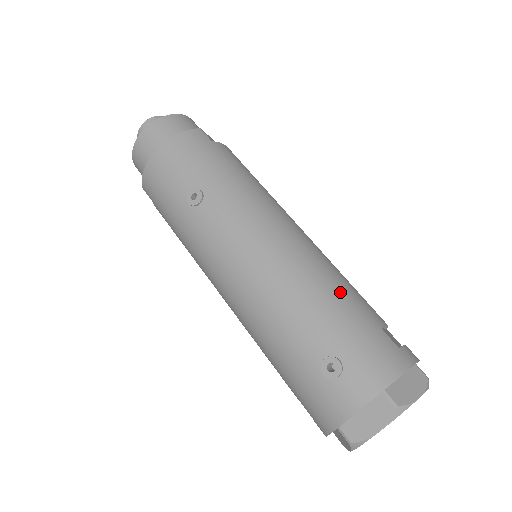
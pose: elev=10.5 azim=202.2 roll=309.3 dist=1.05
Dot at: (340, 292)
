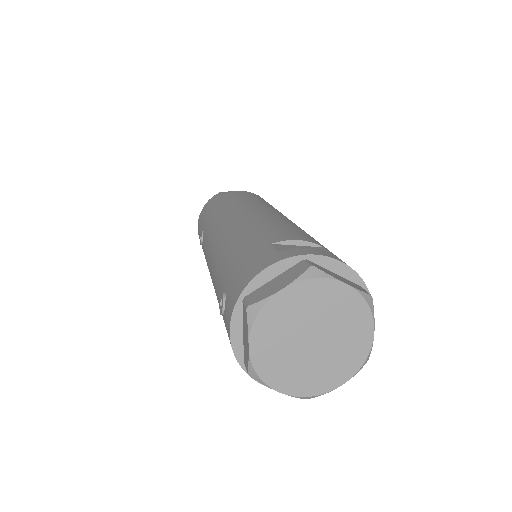
Dot at: (248, 236)
